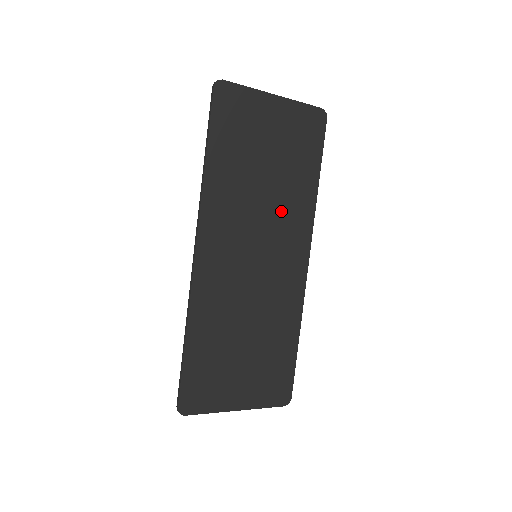
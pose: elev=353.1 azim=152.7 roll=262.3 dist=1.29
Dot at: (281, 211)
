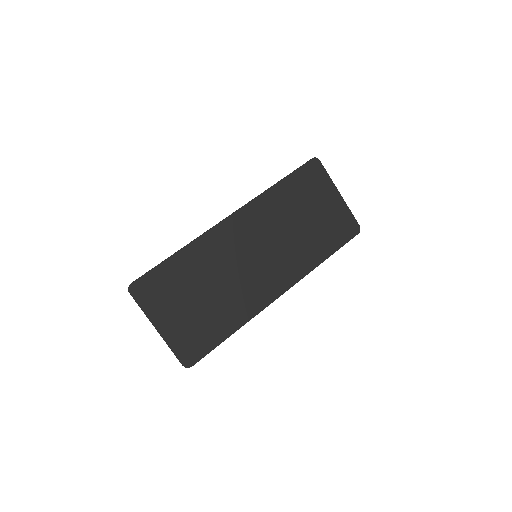
Dot at: (291, 250)
